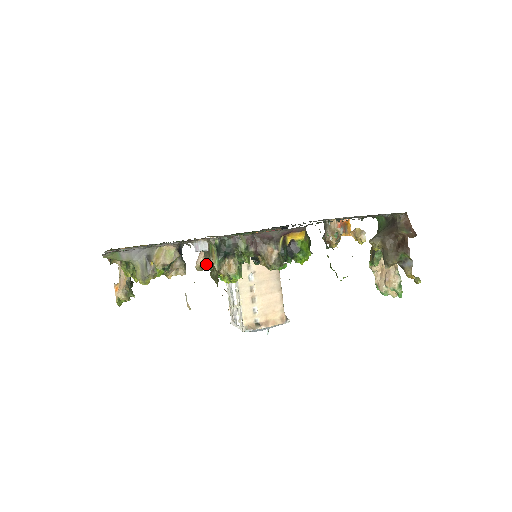
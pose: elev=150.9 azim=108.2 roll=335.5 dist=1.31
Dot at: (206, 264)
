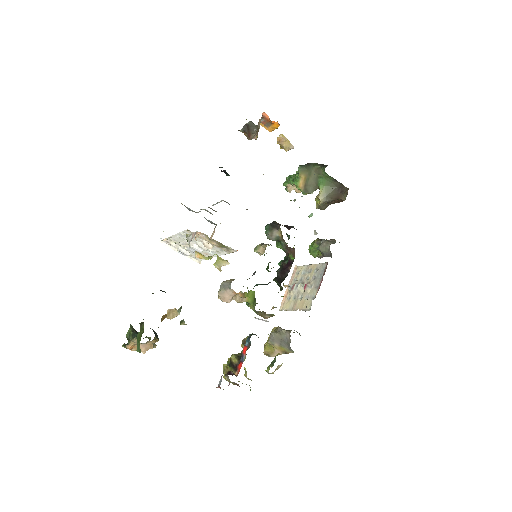
Dot at: occluded
